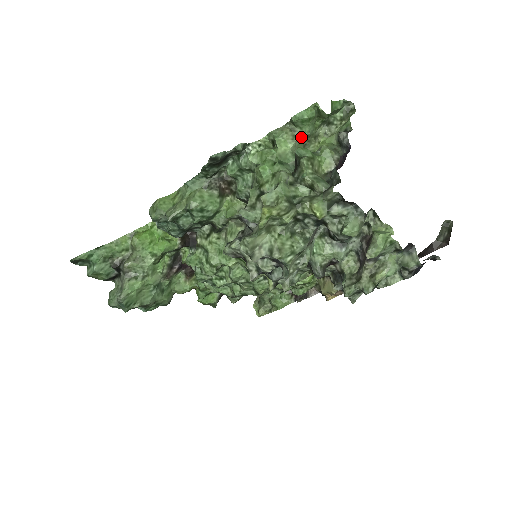
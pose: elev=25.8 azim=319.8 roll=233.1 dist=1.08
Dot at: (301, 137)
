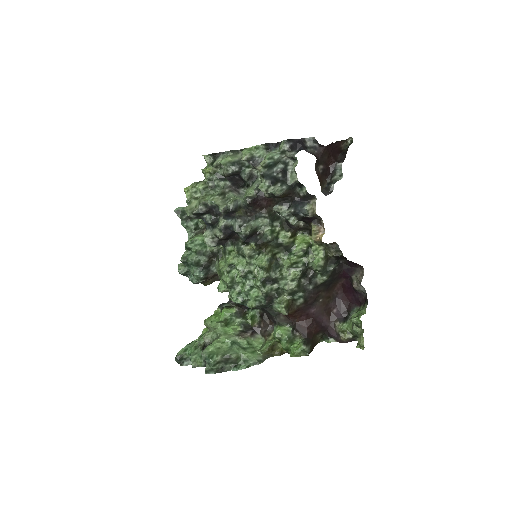
Dot at: occluded
